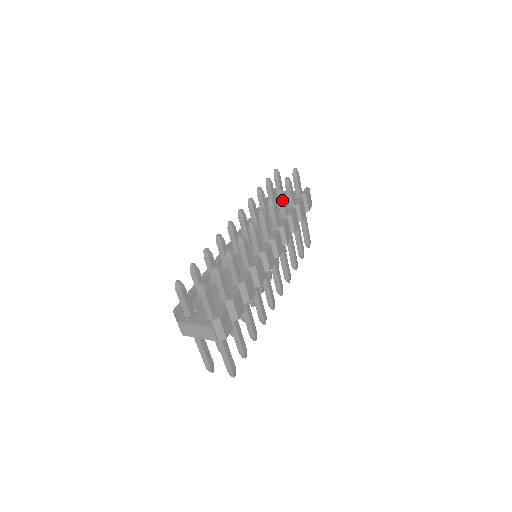
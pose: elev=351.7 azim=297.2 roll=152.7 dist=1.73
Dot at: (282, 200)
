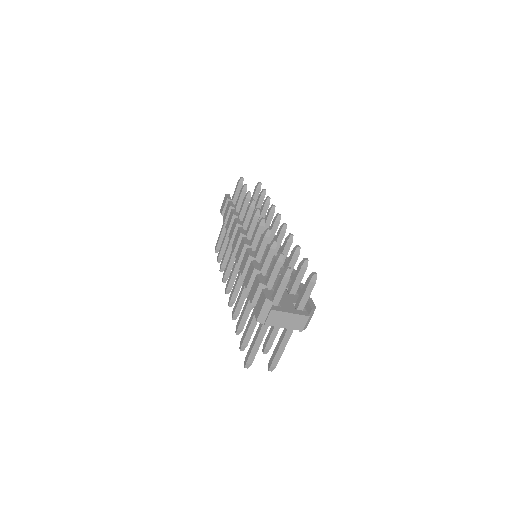
Dot at: (267, 208)
